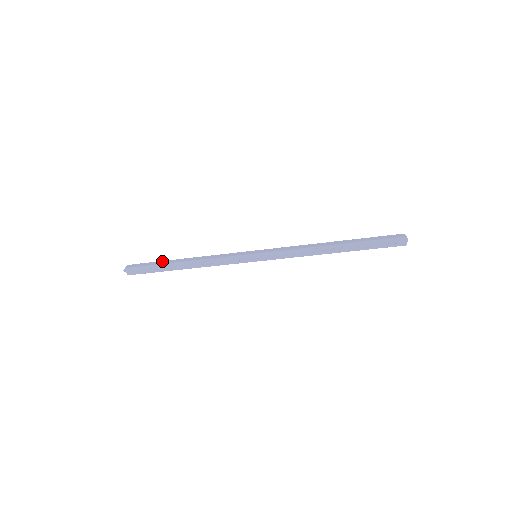
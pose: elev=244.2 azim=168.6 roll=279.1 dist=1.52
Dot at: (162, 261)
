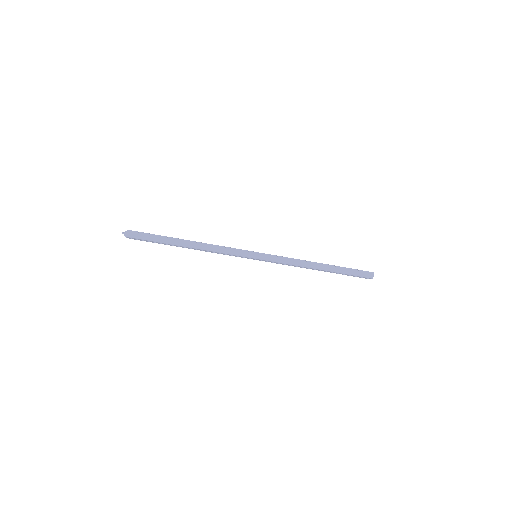
Dot at: (166, 237)
